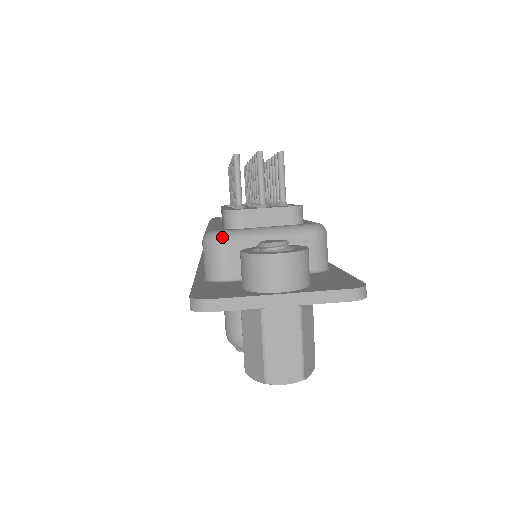
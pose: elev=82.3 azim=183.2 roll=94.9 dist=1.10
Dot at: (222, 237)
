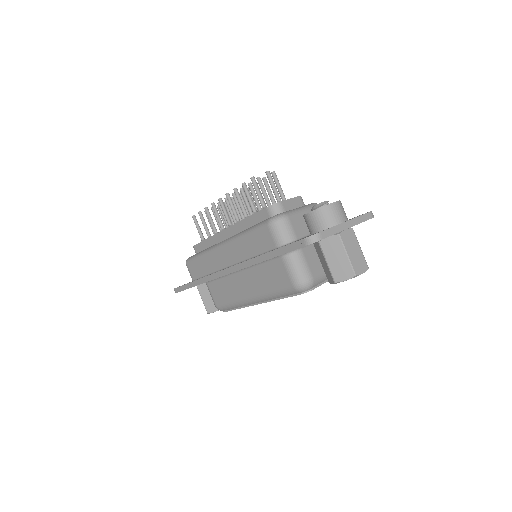
Dot at: (284, 216)
